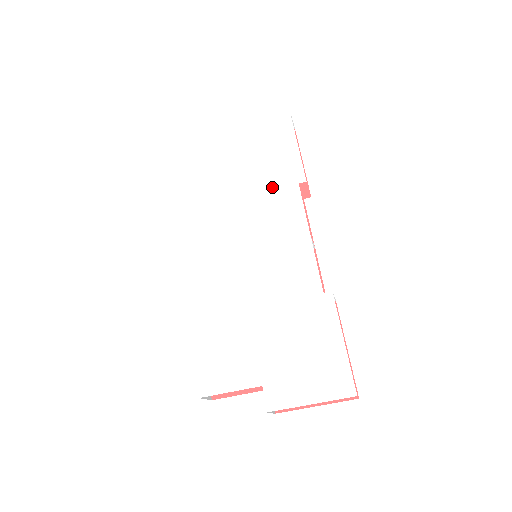
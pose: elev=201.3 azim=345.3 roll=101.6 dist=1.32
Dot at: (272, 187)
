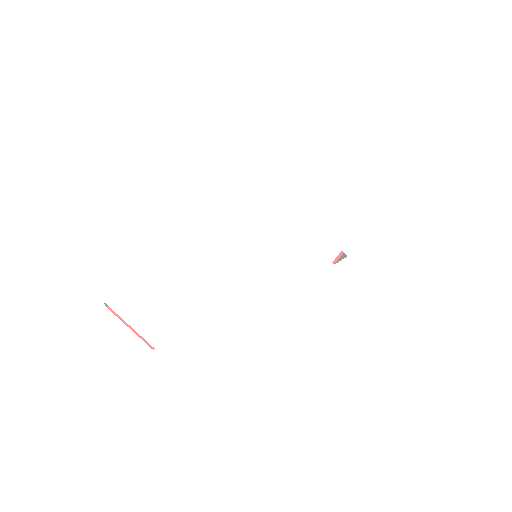
Dot at: (324, 229)
